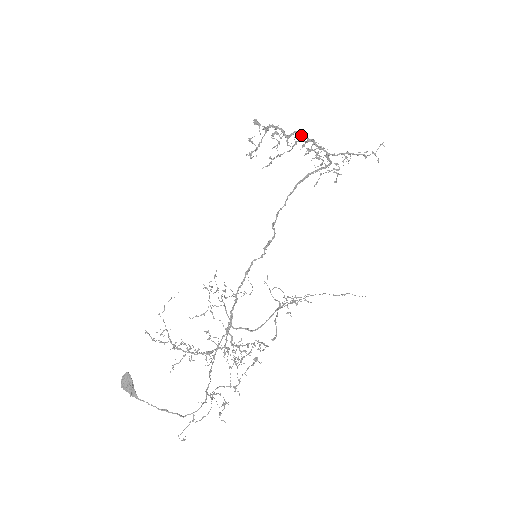
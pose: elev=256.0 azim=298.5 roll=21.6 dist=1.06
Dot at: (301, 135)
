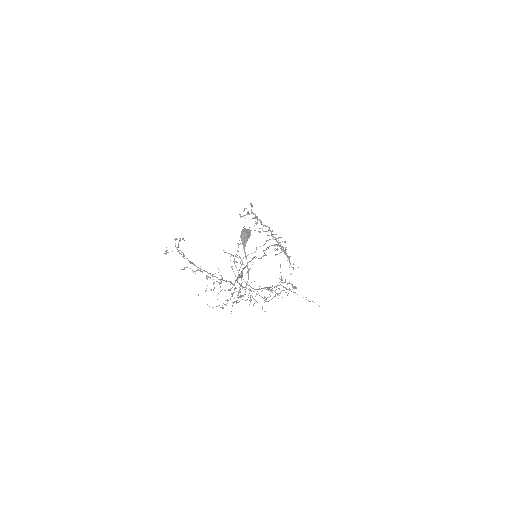
Dot at: (270, 230)
